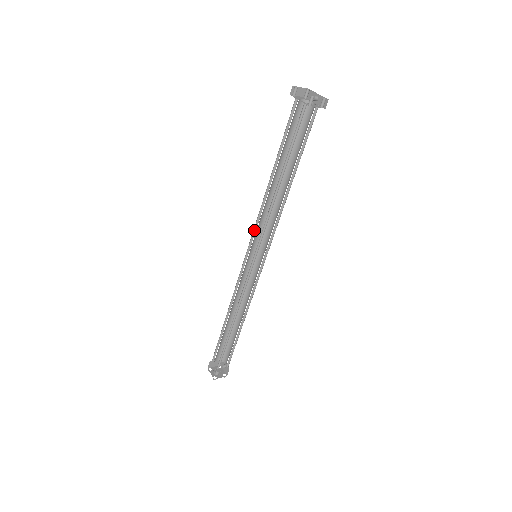
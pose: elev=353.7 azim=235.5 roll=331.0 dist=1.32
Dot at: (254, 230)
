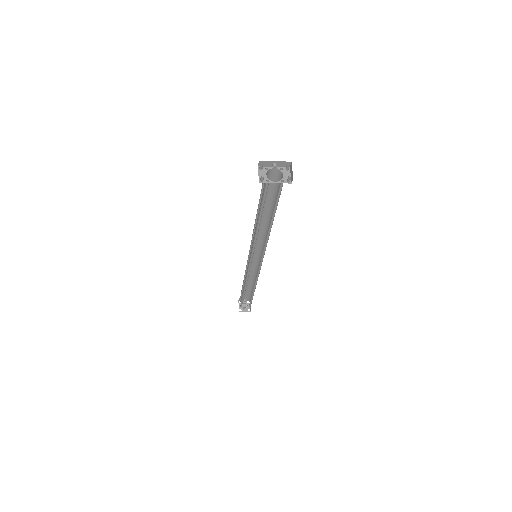
Dot at: (252, 250)
